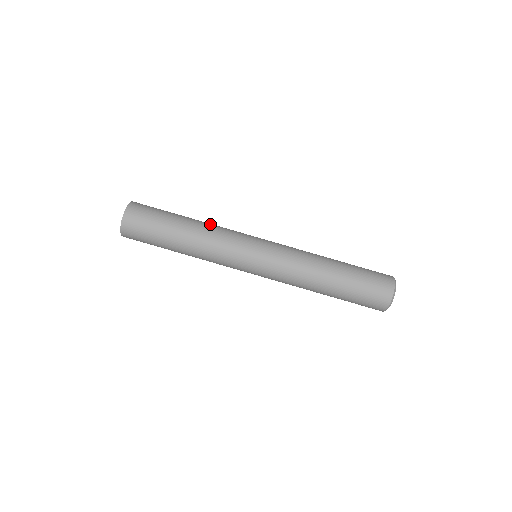
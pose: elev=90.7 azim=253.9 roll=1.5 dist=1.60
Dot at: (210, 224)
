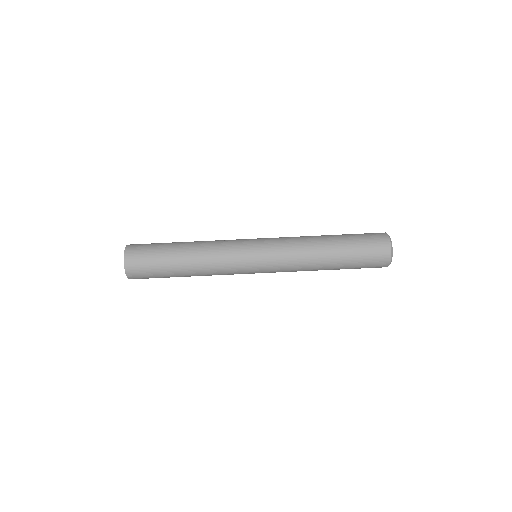
Dot at: (205, 241)
